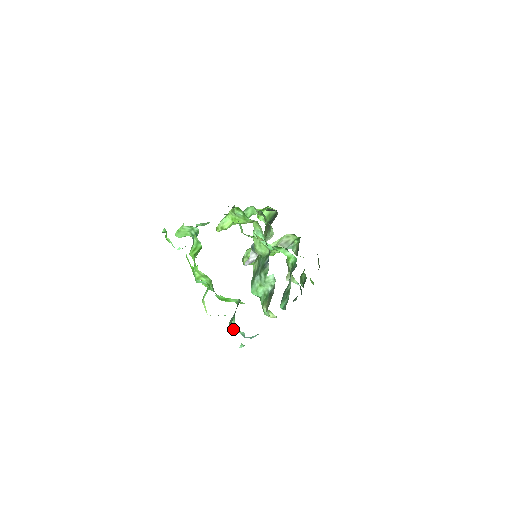
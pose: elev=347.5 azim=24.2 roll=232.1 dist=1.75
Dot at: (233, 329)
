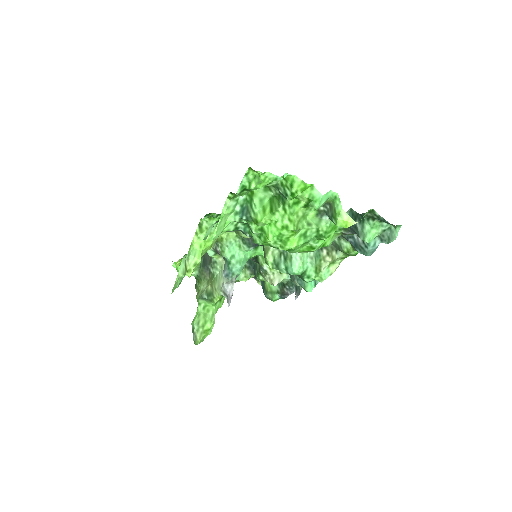
Dot at: (372, 235)
